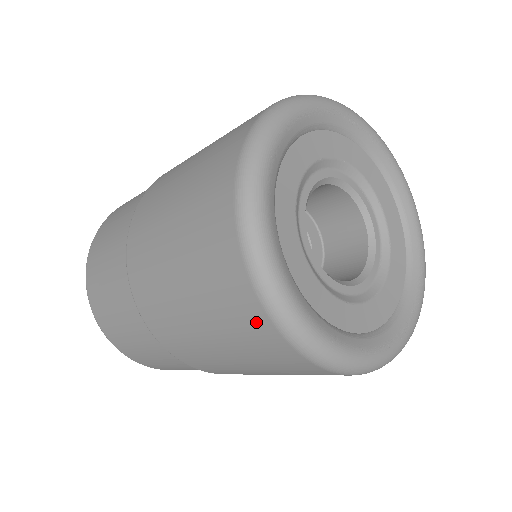
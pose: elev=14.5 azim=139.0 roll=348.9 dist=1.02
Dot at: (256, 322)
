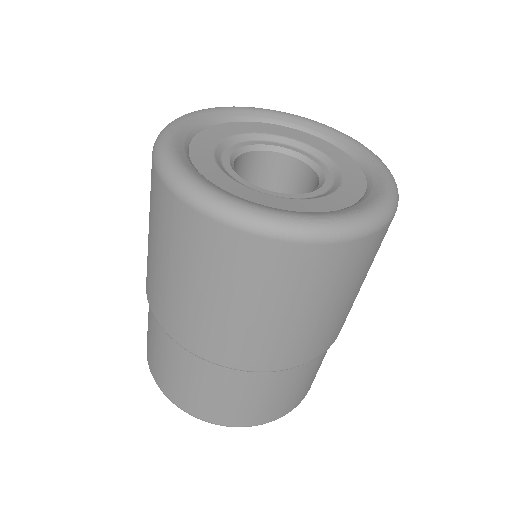
Dot at: (155, 185)
